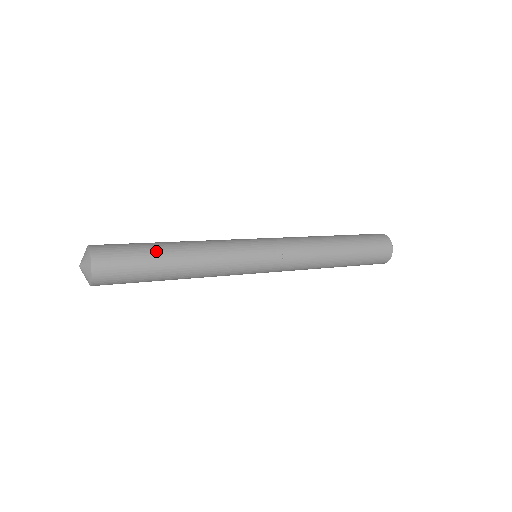
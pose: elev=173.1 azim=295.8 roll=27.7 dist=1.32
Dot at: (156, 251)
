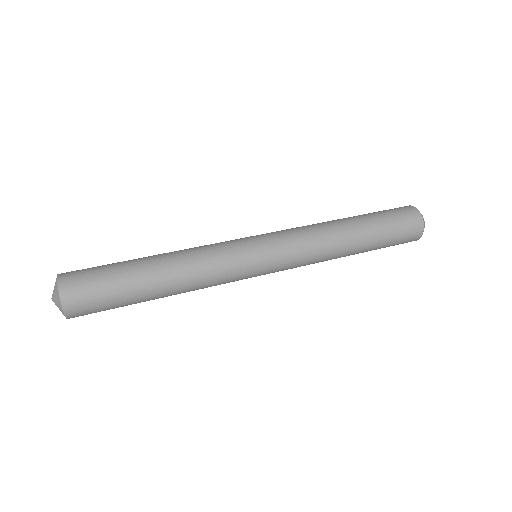
Dot at: (136, 281)
